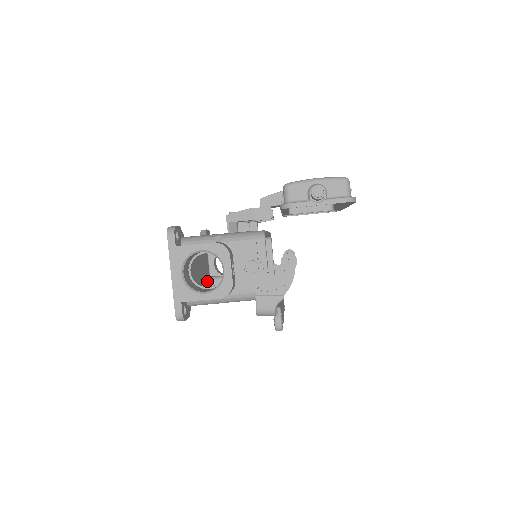
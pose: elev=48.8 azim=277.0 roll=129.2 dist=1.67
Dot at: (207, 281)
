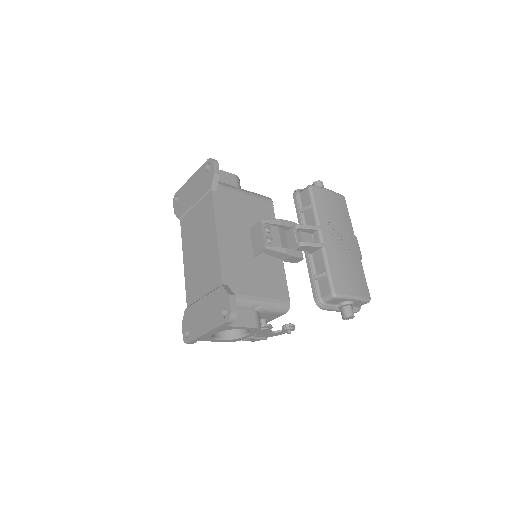
Dot at: occluded
